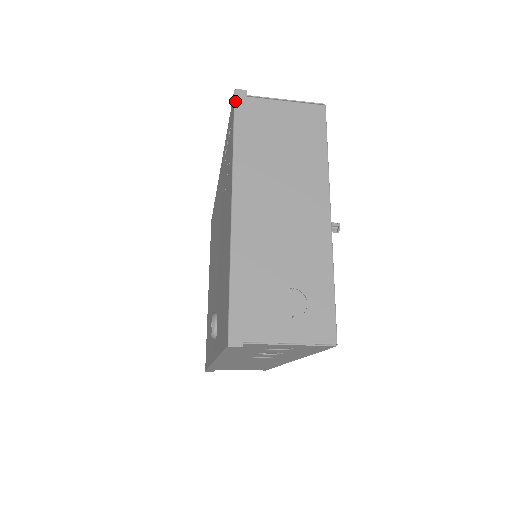
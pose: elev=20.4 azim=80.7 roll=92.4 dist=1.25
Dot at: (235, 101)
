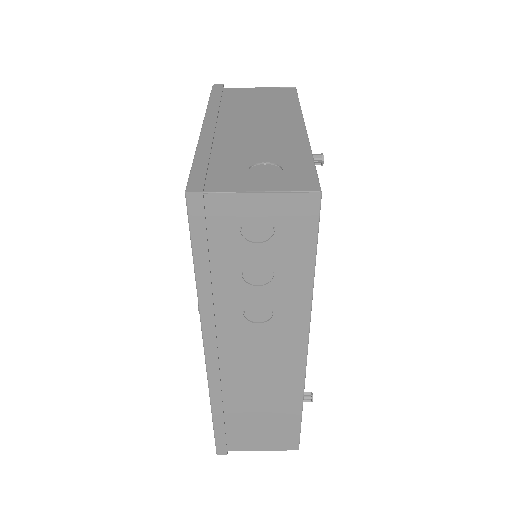
Dot at: (212, 88)
